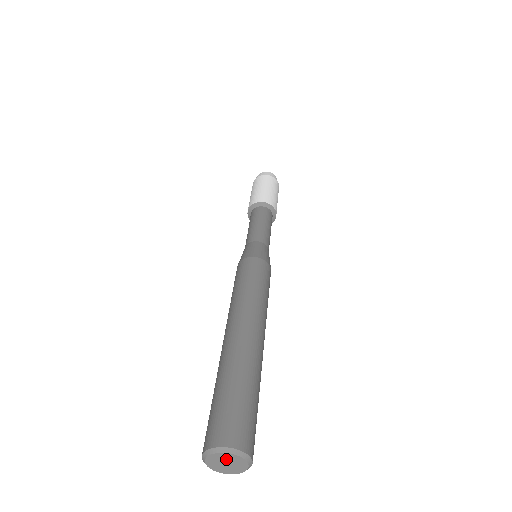
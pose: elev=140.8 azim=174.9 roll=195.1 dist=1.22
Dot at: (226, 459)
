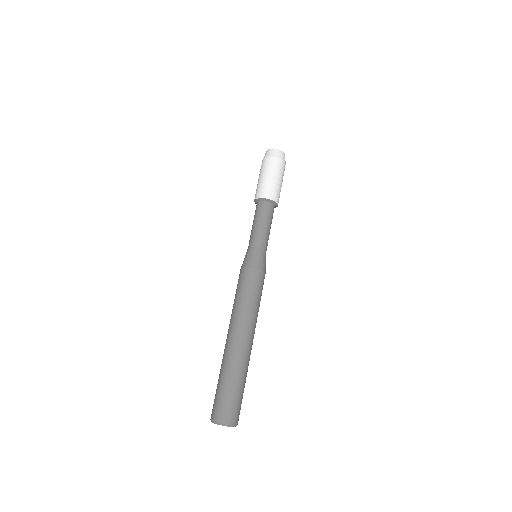
Dot at: occluded
